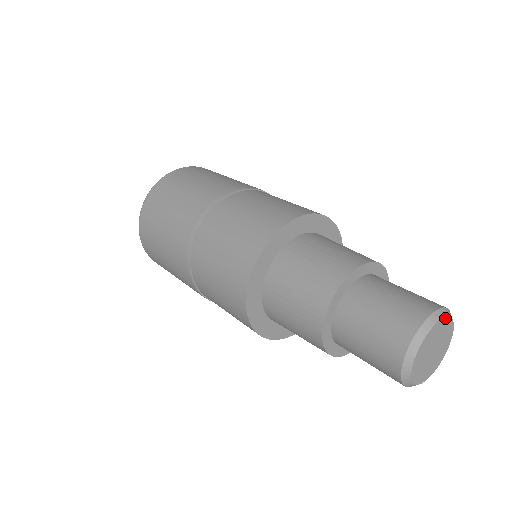
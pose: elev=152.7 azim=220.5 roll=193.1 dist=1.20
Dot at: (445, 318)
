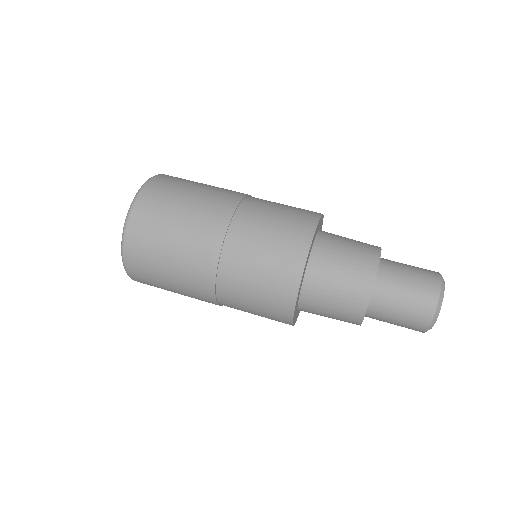
Dot at: occluded
